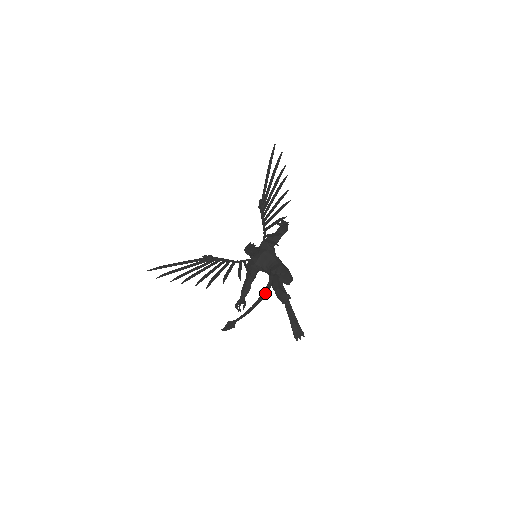
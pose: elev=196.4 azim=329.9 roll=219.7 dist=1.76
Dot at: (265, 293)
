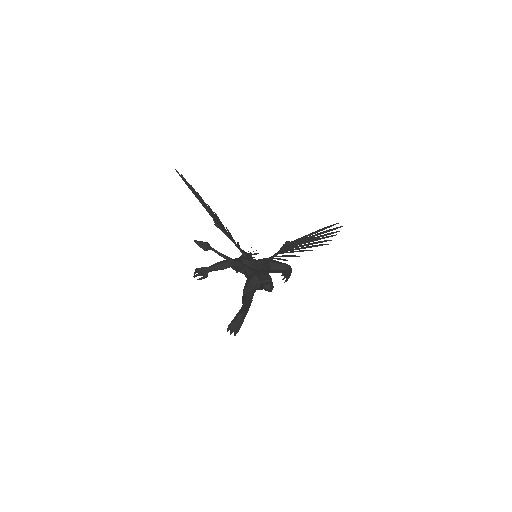
Dot at: (249, 267)
